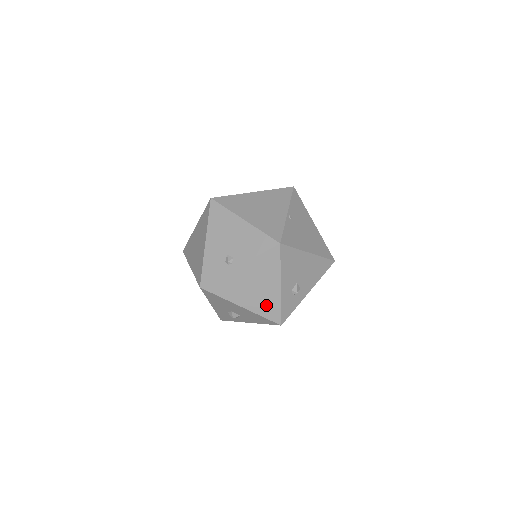
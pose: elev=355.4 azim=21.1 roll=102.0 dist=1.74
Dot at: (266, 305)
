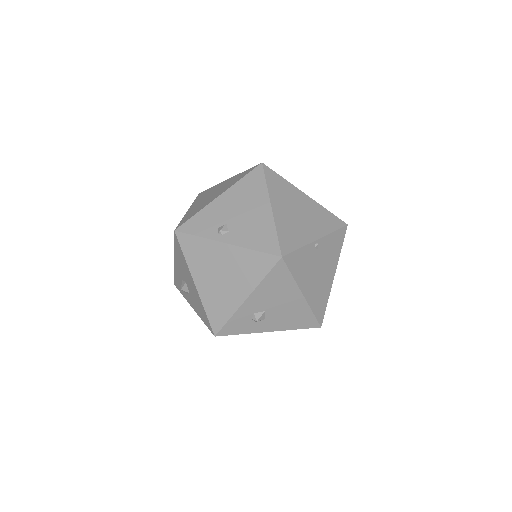
Dot at: (218, 304)
